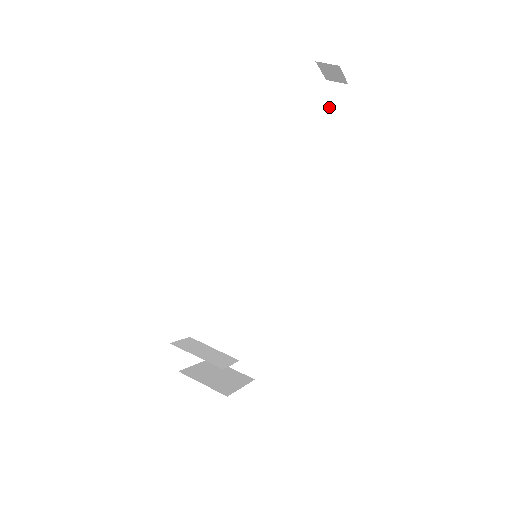
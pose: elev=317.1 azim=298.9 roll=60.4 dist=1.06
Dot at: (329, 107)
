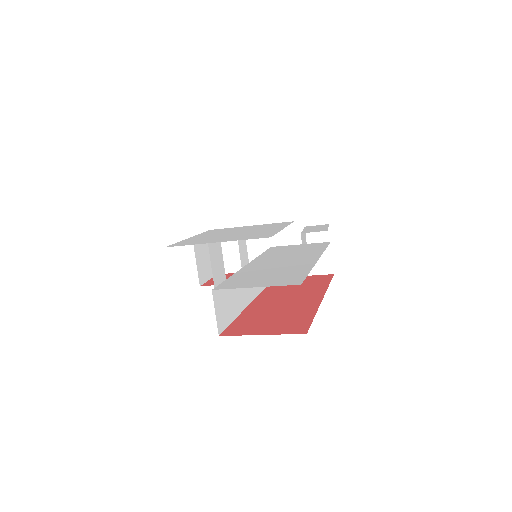
Dot at: occluded
